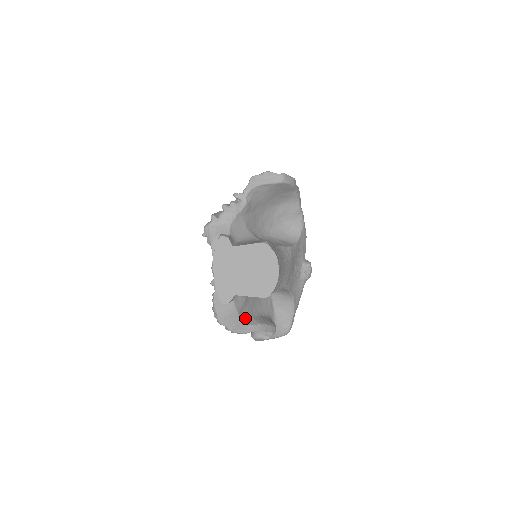
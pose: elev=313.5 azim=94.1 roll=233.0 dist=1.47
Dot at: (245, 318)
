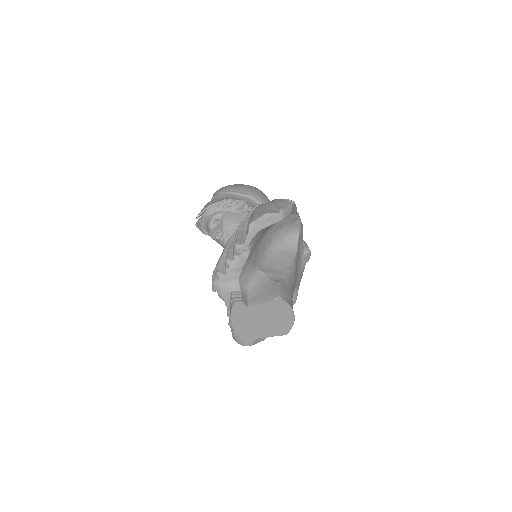
Dot at: occluded
